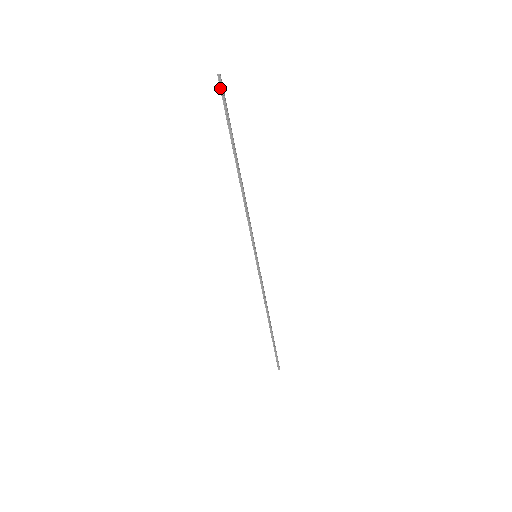
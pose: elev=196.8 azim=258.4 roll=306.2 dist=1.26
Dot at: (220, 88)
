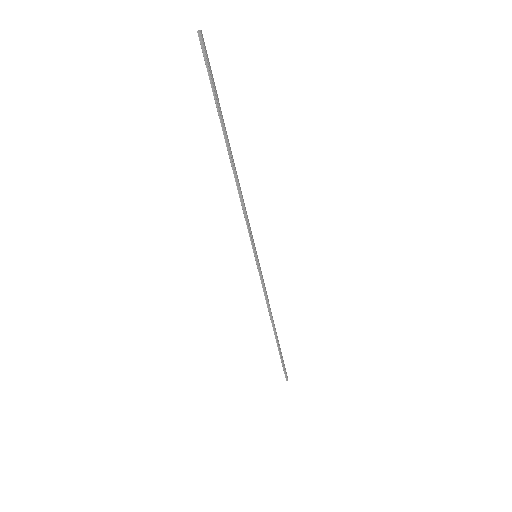
Dot at: (202, 49)
